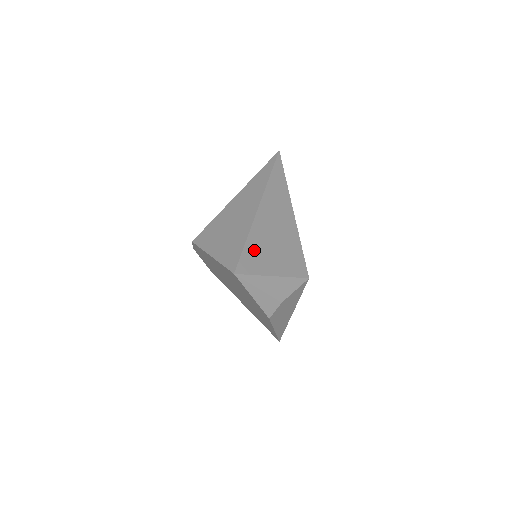
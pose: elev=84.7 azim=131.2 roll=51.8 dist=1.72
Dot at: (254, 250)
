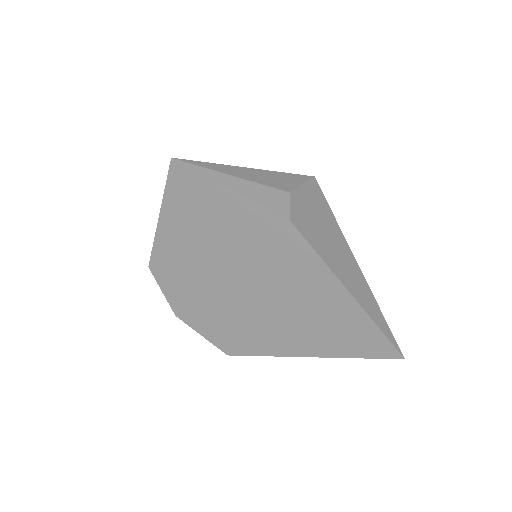
Dot at: occluded
